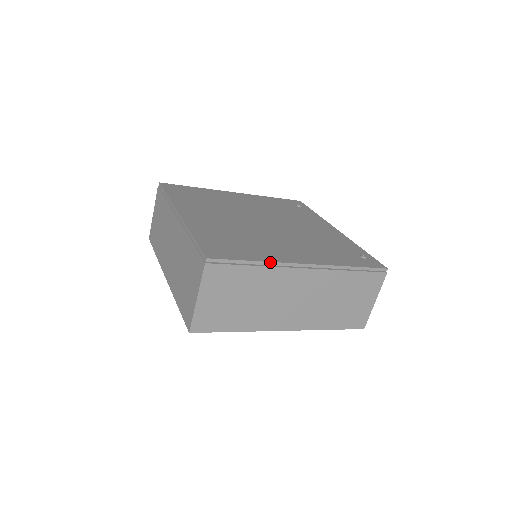
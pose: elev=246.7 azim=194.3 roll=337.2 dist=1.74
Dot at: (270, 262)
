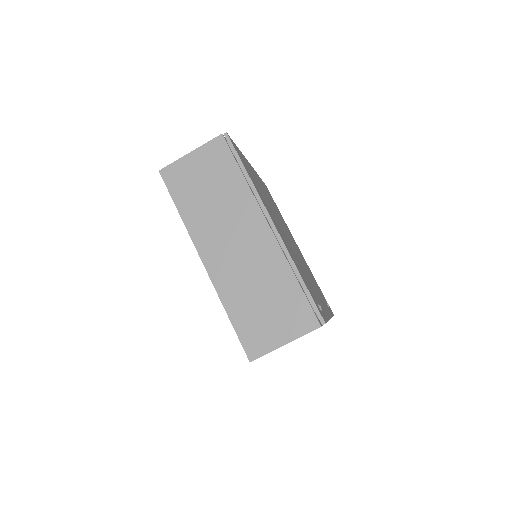
Dot at: (255, 187)
